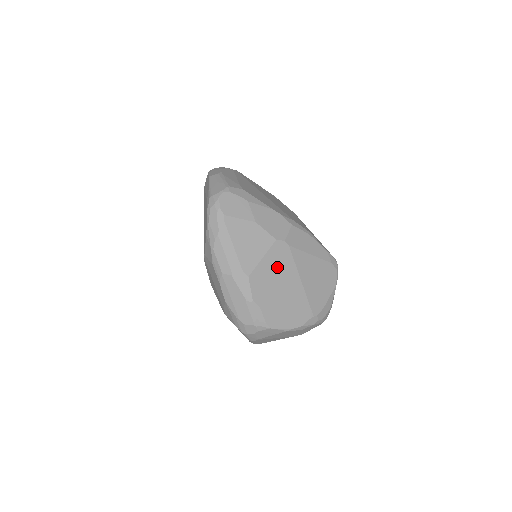
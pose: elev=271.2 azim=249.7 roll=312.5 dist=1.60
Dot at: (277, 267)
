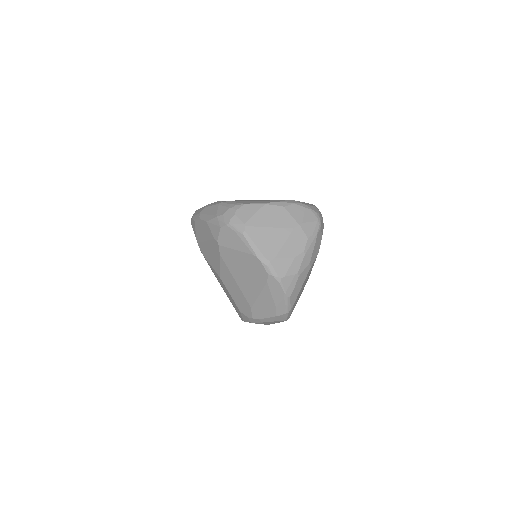
Dot at: occluded
